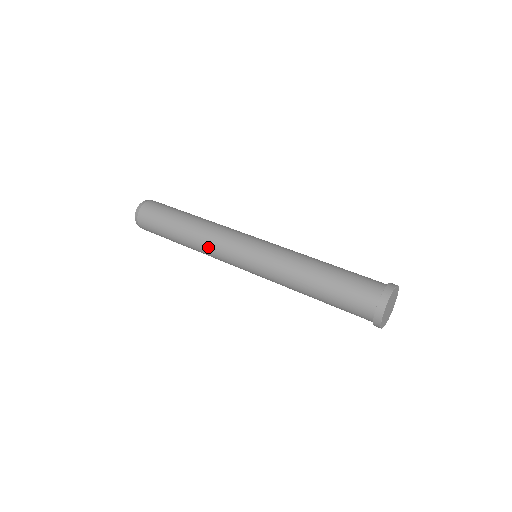
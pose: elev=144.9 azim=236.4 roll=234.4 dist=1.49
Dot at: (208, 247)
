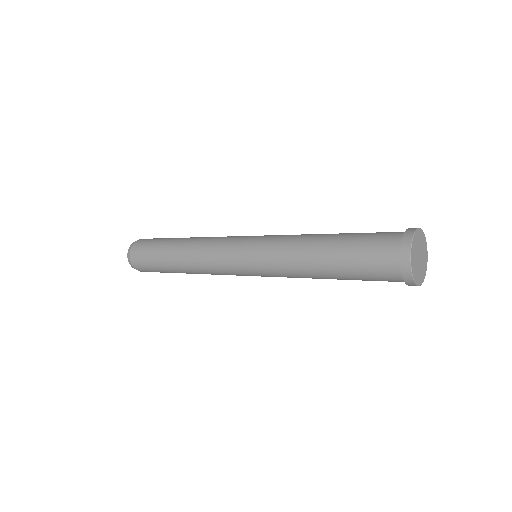
Dot at: (209, 239)
